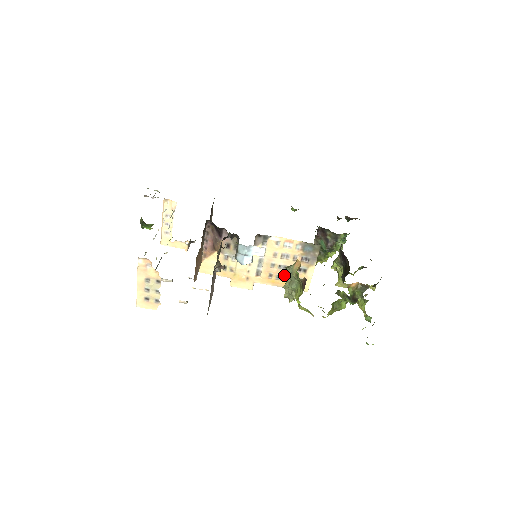
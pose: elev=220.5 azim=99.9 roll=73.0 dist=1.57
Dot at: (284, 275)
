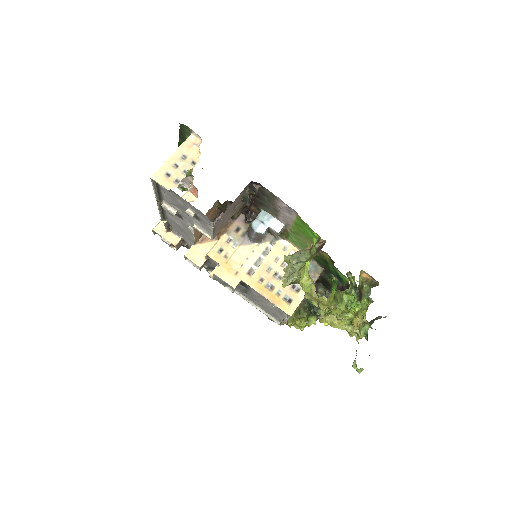
Dot at: (291, 256)
